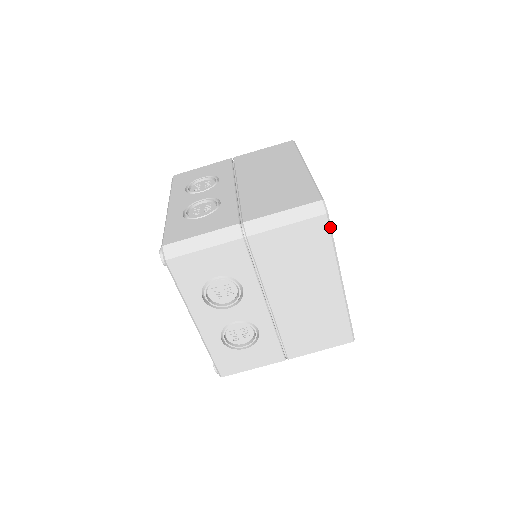
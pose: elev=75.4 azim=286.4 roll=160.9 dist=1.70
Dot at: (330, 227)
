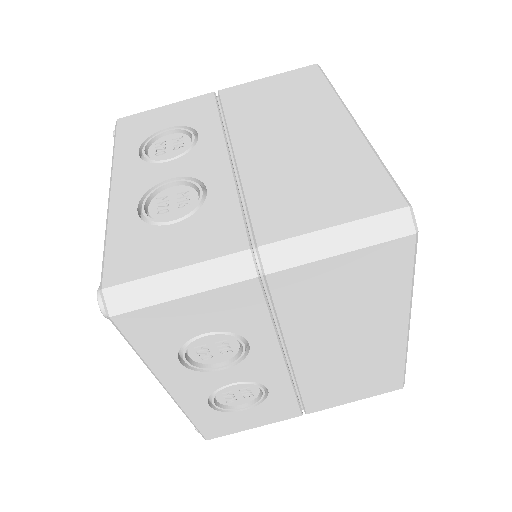
Dot at: (415, 253)
